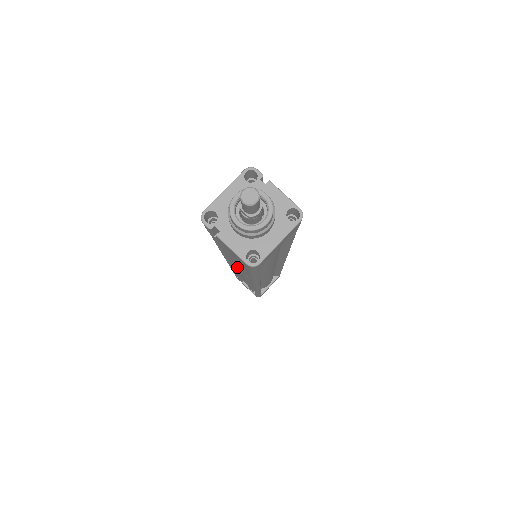
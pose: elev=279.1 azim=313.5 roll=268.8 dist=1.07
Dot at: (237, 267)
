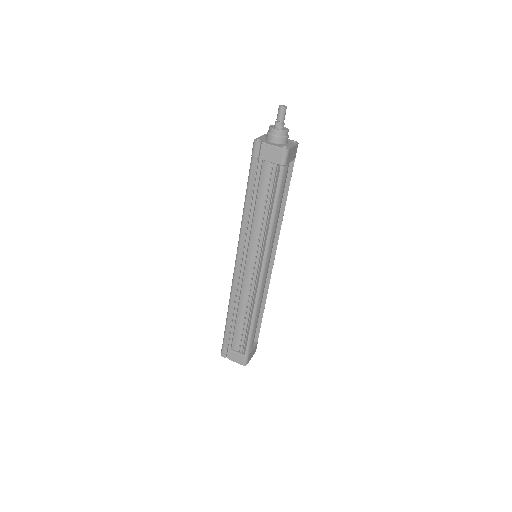
Dot at: (245, 266)
